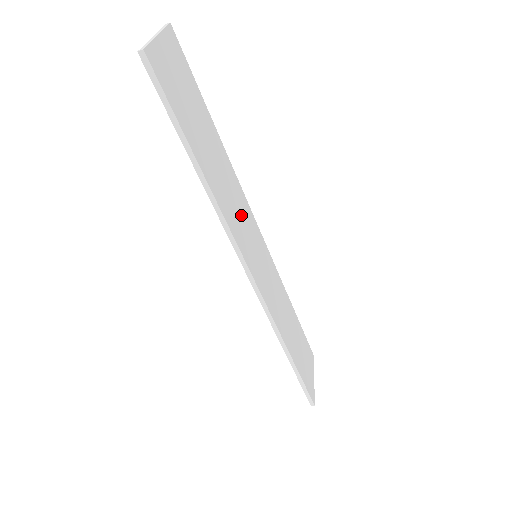
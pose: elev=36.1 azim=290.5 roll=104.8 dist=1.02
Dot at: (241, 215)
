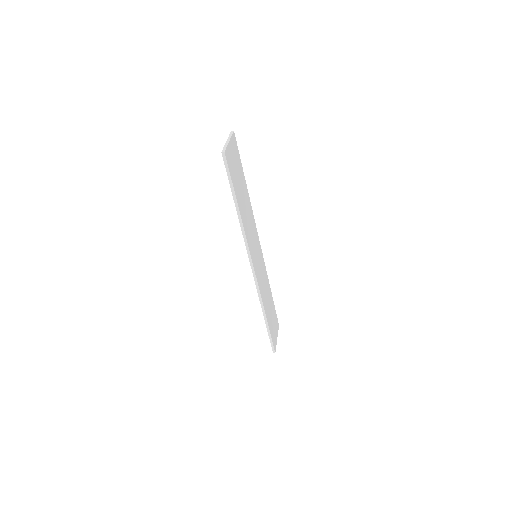
Dot at: (252, 232)
